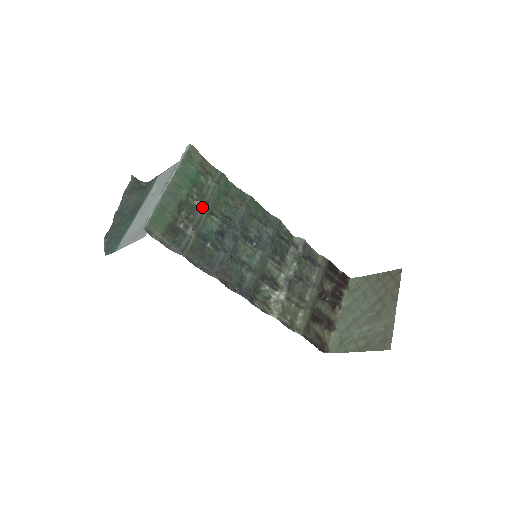
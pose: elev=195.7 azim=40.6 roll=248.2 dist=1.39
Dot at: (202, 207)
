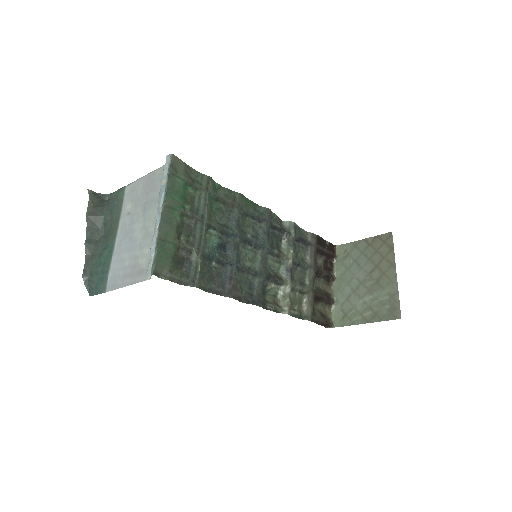
Dot at: (199, 224)
